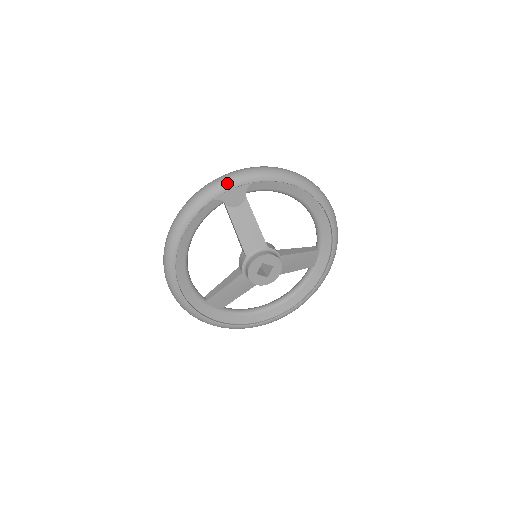
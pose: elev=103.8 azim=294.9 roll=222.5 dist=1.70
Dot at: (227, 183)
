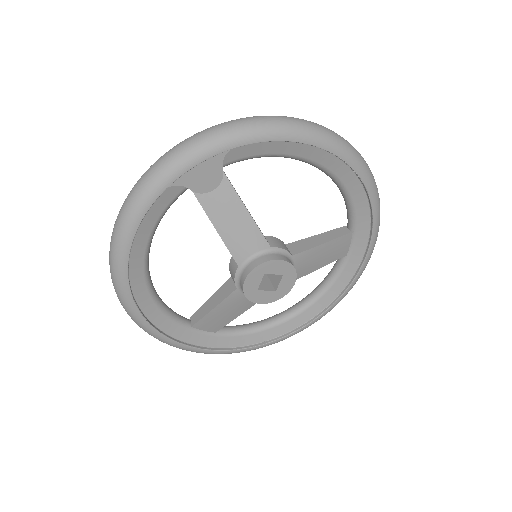
Dot at: (186, 157)
